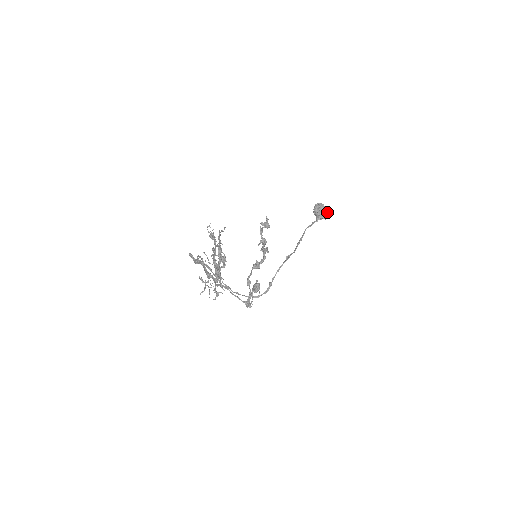
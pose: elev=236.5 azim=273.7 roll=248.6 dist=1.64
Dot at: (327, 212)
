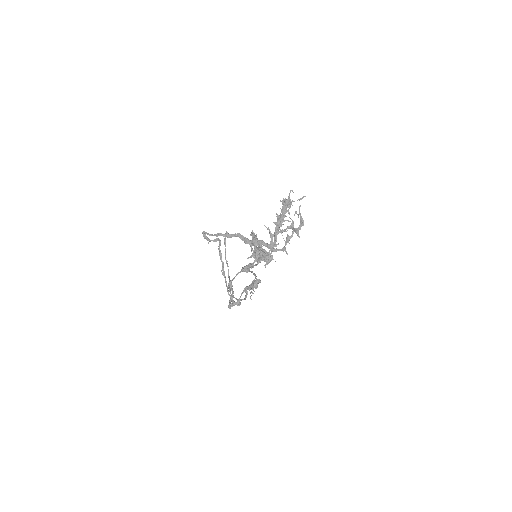
Dot at: occluded
